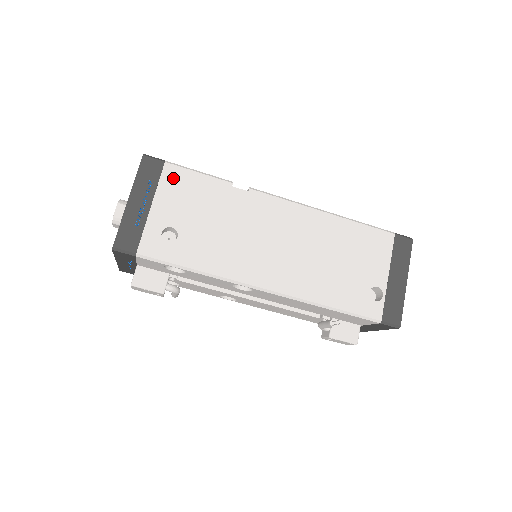
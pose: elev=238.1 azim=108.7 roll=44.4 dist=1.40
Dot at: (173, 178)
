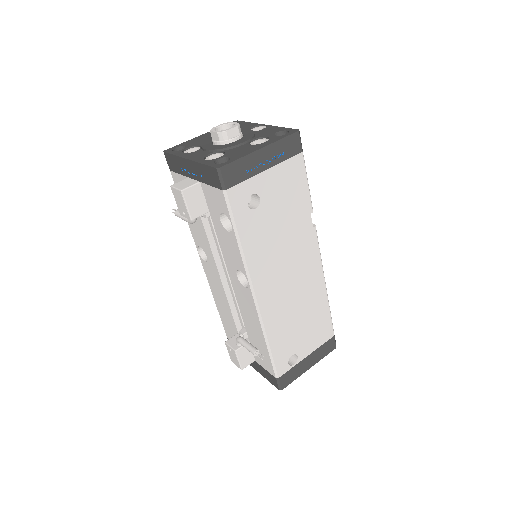
Dot at: (295, 168)
